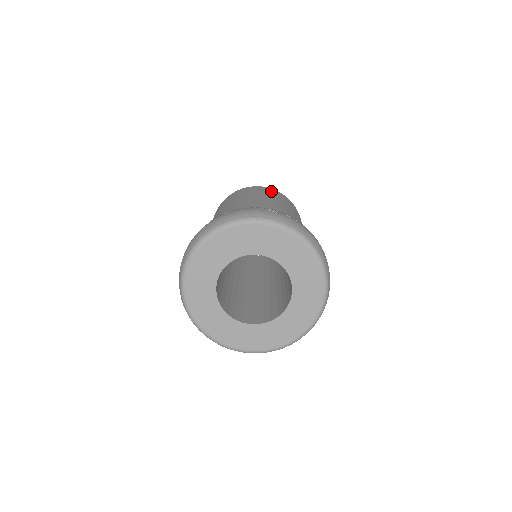
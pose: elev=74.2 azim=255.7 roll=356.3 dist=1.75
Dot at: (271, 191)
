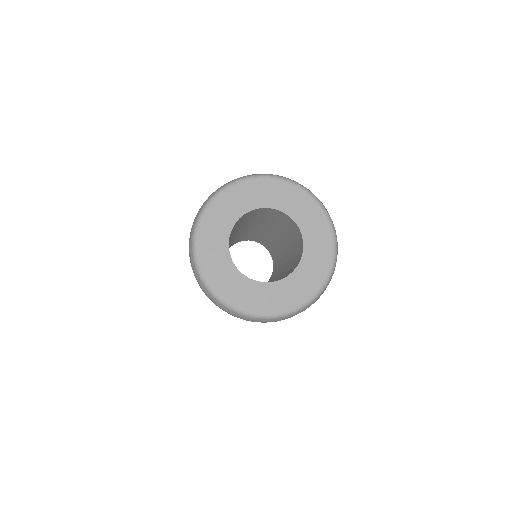
Dot at: occluded
